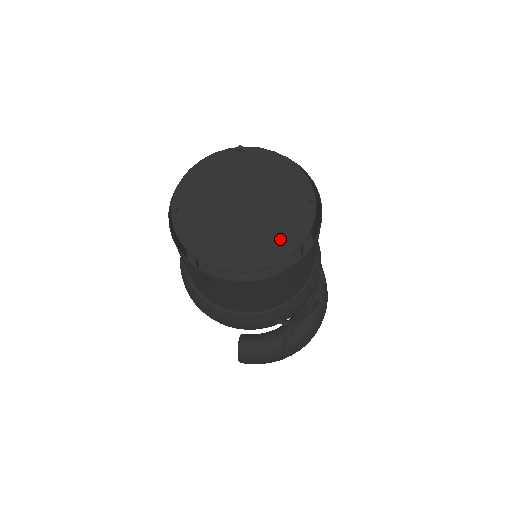
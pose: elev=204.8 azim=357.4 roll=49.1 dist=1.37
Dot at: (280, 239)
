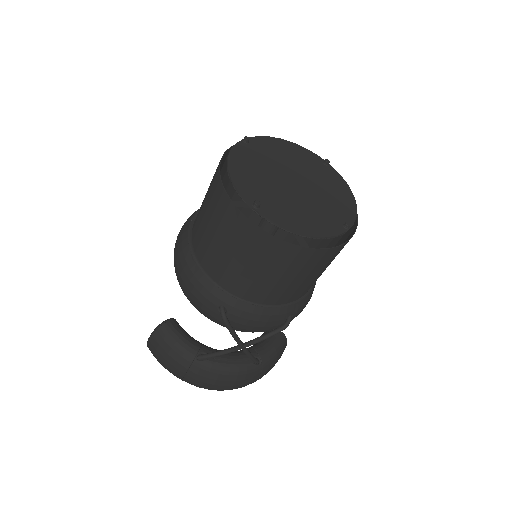
Dot at: (299, 219)
